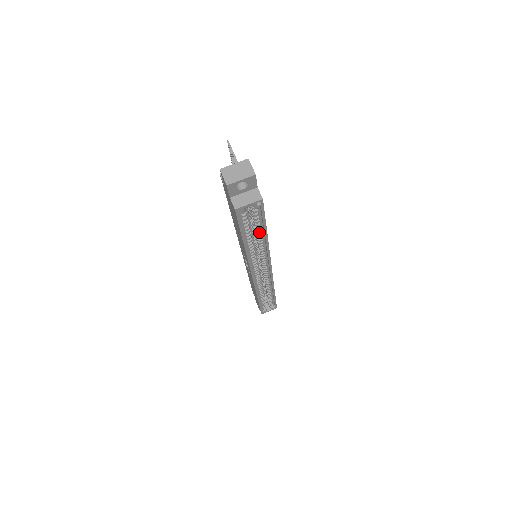
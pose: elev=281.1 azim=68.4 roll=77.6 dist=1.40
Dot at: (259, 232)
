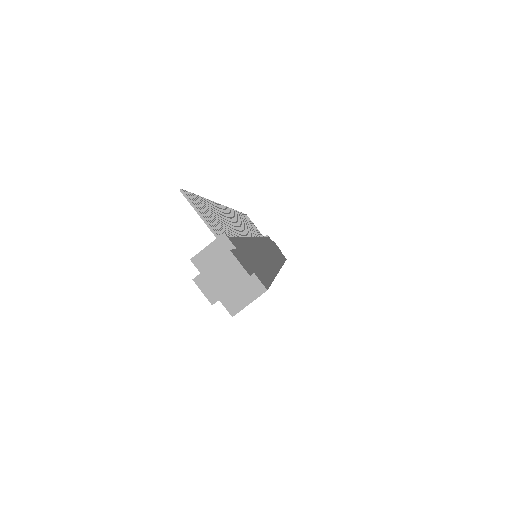
Dot at: occluded
